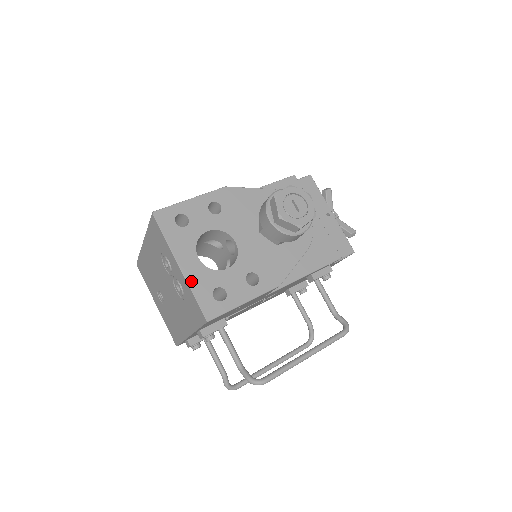
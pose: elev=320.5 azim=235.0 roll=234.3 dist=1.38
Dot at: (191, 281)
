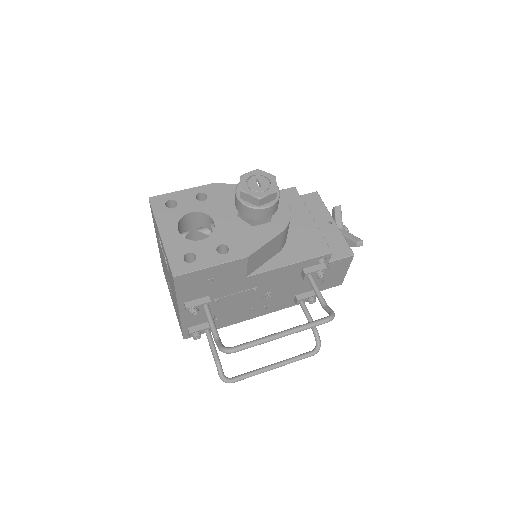
Dot at: (167, 246)
